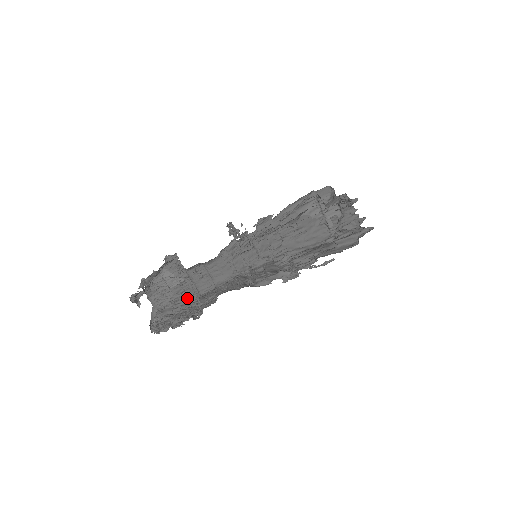
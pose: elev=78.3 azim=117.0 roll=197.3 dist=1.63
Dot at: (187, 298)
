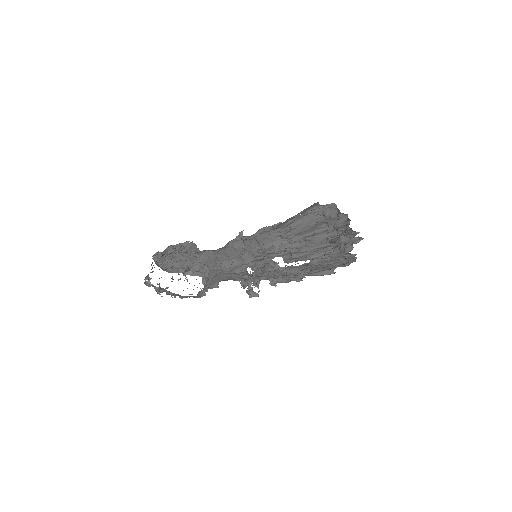
Dot at: occluded
